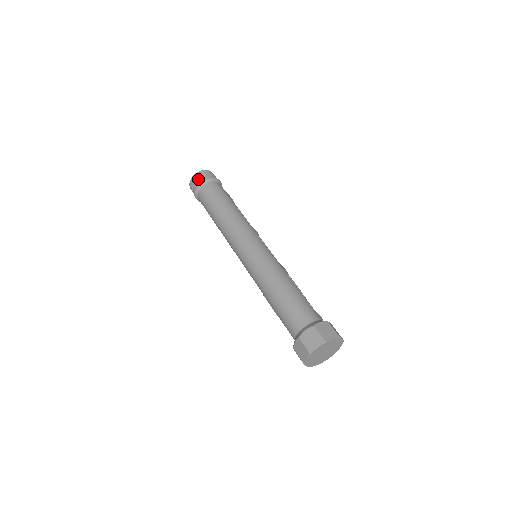
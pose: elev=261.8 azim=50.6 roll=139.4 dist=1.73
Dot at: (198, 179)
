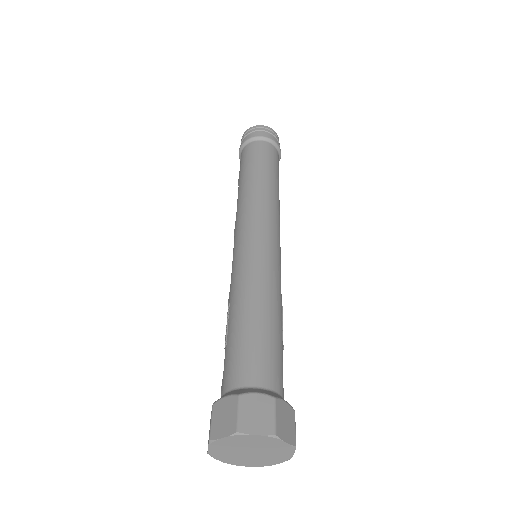
Dot at: (262, 131)
